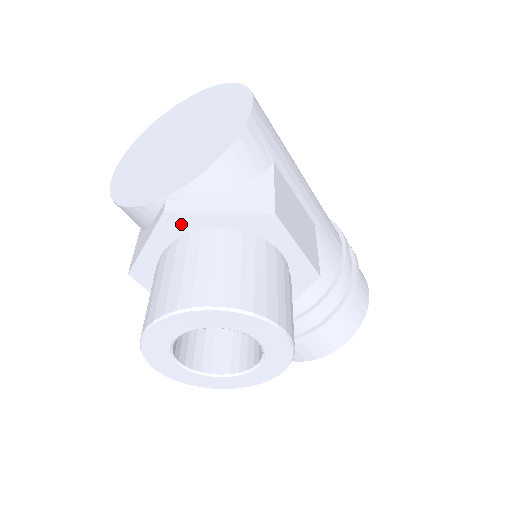
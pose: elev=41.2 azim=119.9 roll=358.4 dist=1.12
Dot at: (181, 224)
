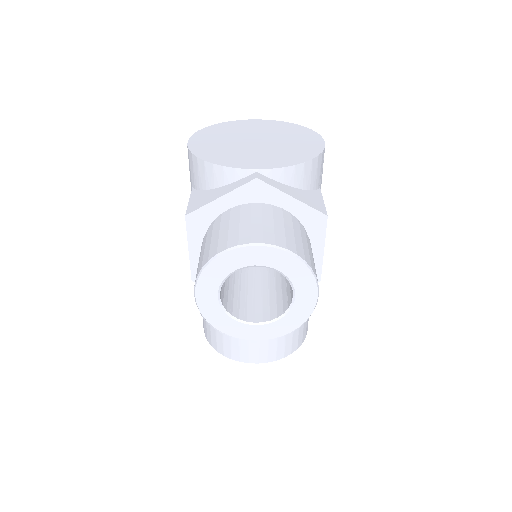
Dot at: (261, 193)
